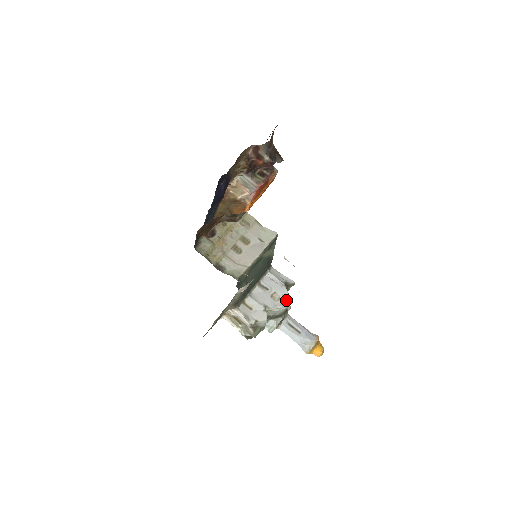
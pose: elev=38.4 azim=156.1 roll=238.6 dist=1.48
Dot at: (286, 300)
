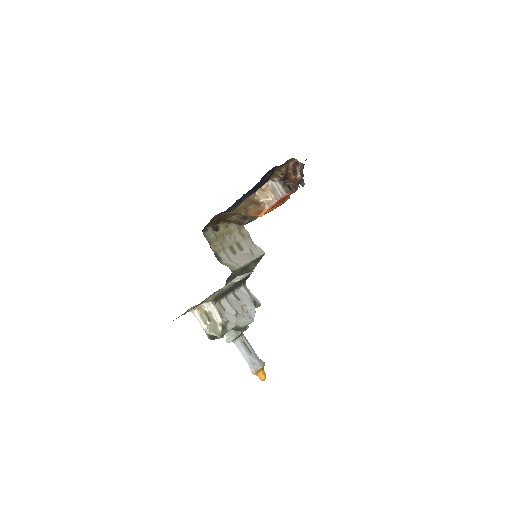
Dot at: (253, 315)
